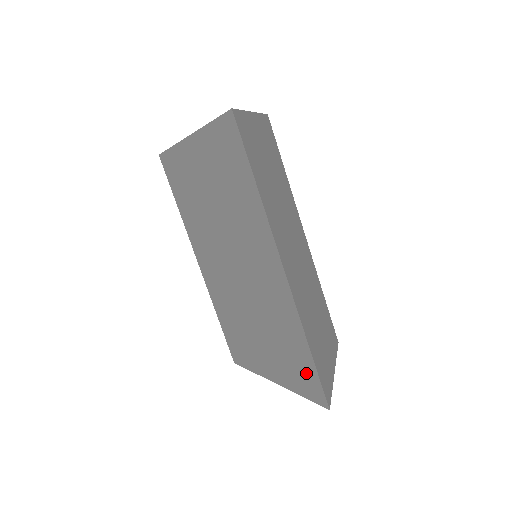
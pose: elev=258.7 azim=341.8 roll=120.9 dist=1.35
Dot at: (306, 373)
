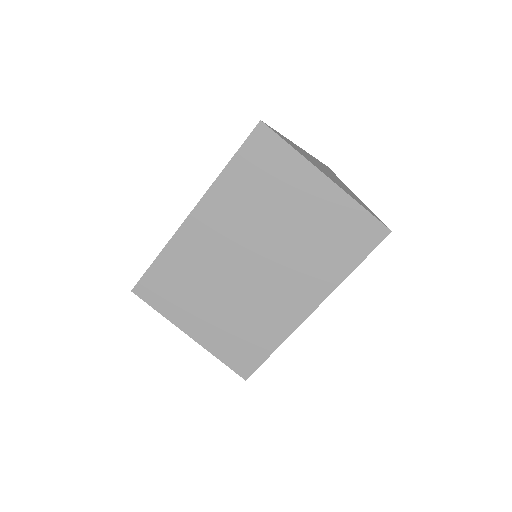
Dot at: (249, 356)
